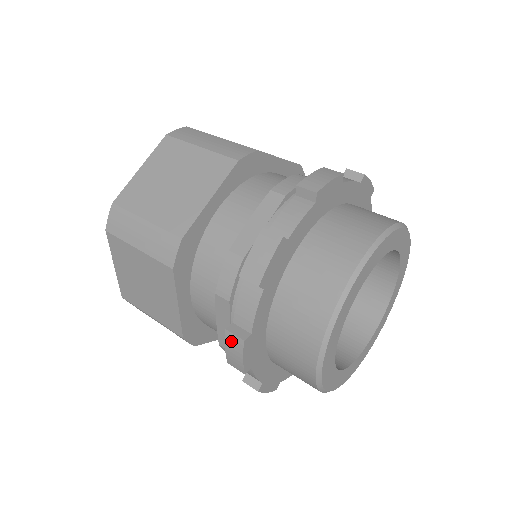
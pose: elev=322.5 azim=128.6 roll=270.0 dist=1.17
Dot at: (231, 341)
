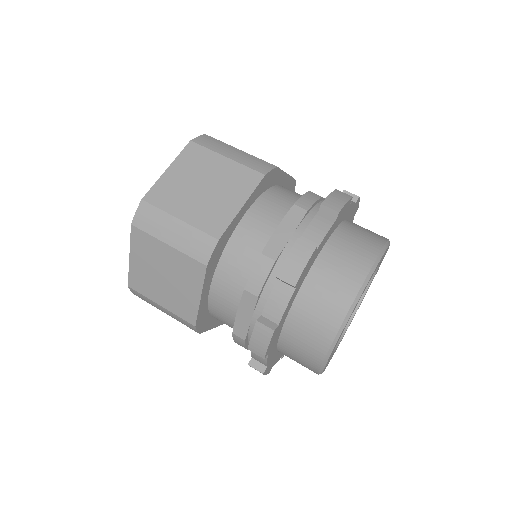
Dot at: (260, 331)
